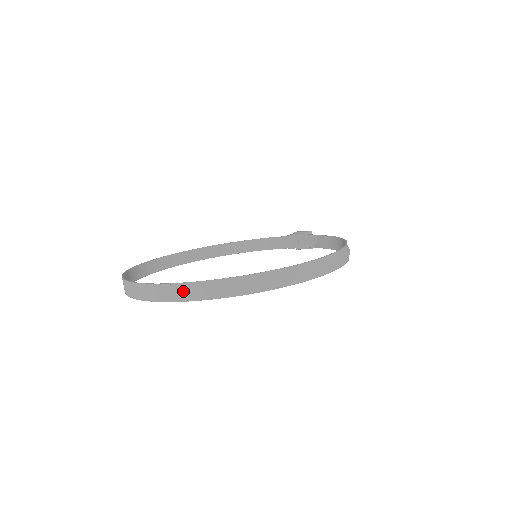
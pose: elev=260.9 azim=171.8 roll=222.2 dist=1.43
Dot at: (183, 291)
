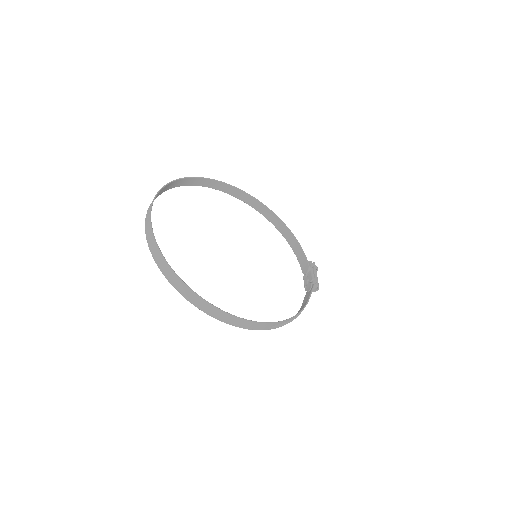
Dot at: (151, 238)
